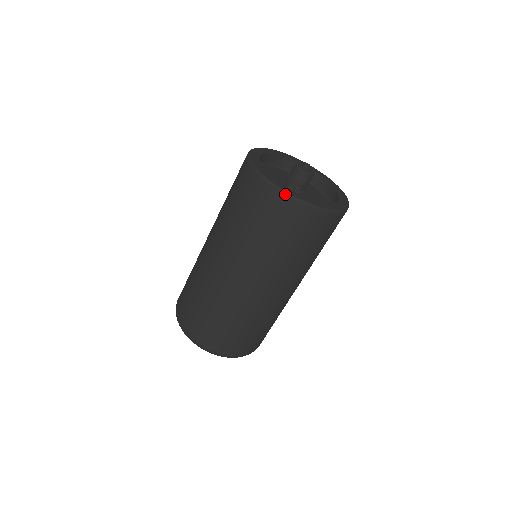
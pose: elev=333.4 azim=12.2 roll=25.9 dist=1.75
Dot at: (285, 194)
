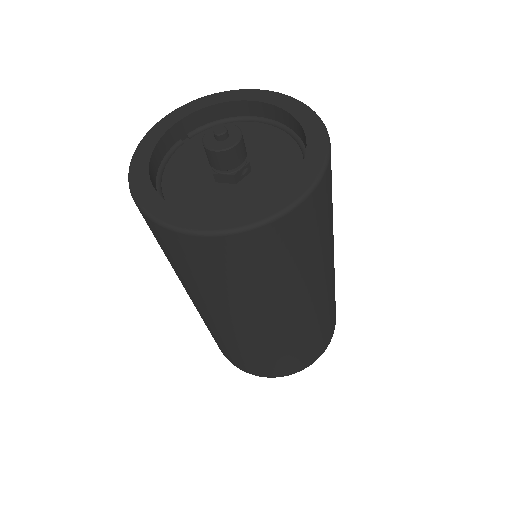
Dot at: (295, 209)
